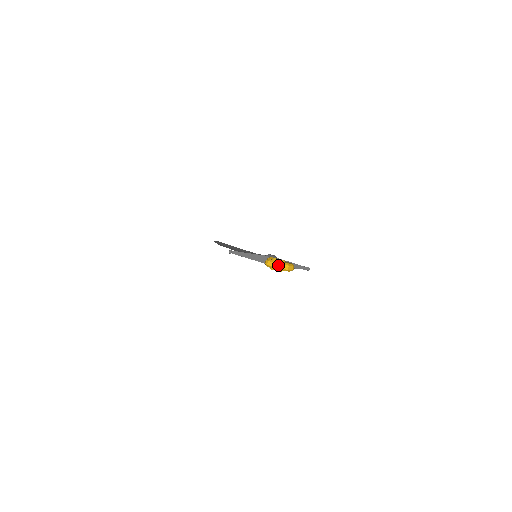
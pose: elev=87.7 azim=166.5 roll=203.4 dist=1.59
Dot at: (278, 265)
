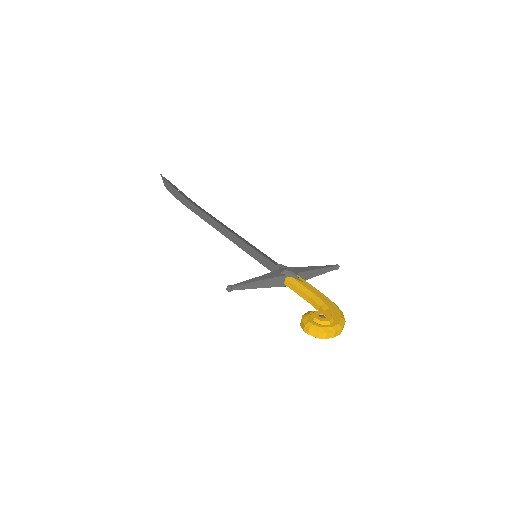
Dot at: (327, 335)
